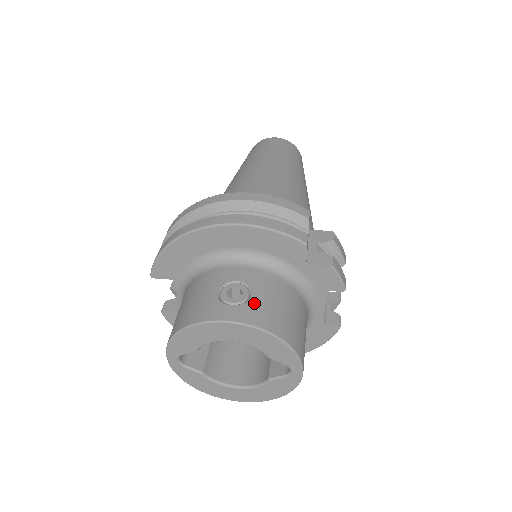
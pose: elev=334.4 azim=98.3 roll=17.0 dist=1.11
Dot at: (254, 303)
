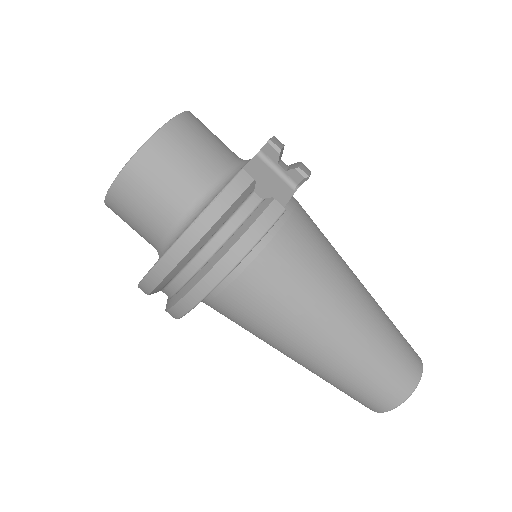
Dot at: occluded
